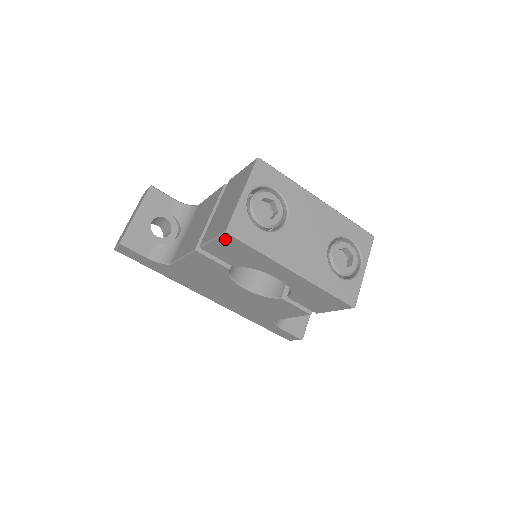
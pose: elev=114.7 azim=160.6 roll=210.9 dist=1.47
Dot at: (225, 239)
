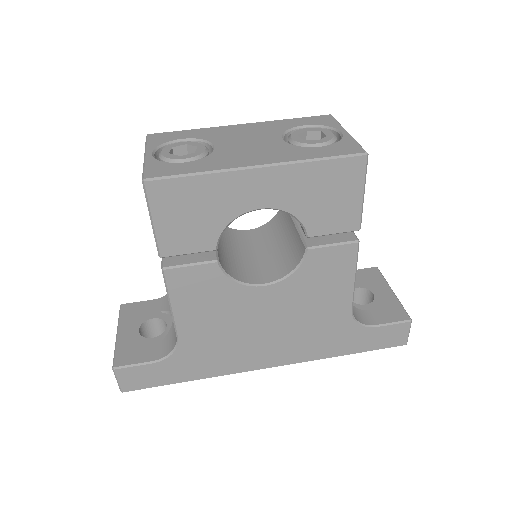
Dot at: (156, 199)
